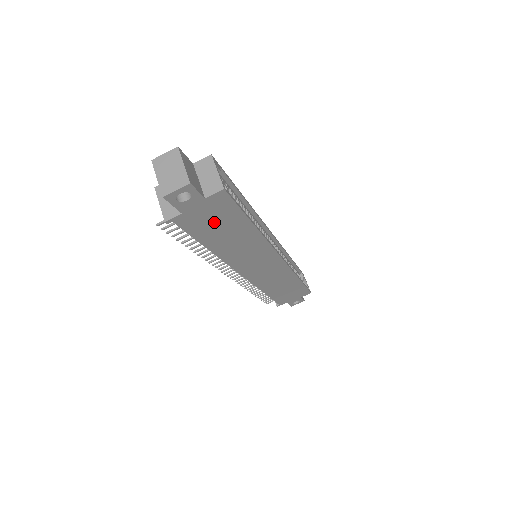
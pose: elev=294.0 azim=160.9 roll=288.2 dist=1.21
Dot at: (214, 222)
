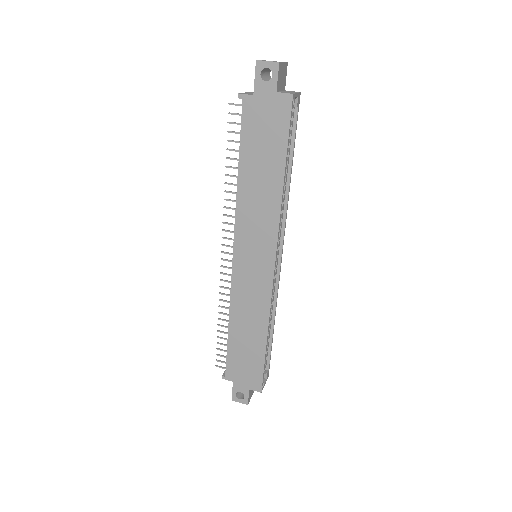
Dot at: (264, 133)
